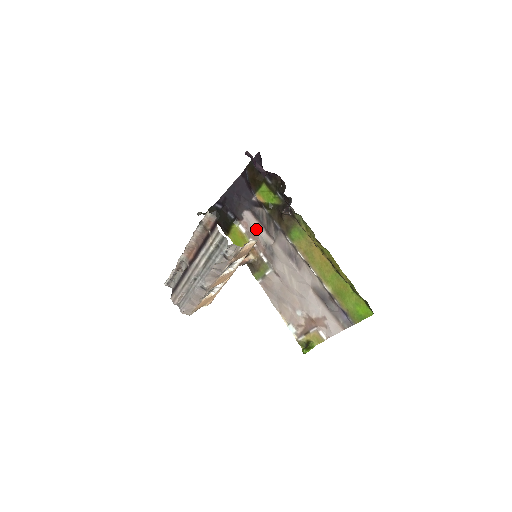
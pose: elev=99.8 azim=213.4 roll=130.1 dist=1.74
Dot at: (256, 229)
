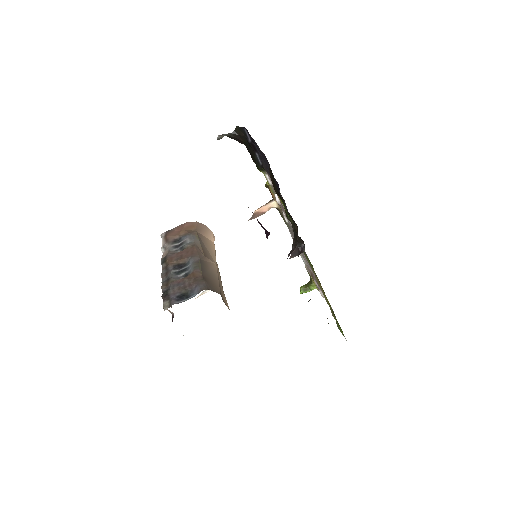
Dot at: occluded
